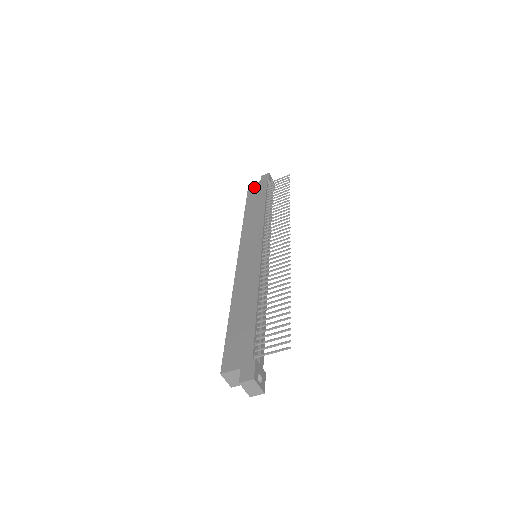
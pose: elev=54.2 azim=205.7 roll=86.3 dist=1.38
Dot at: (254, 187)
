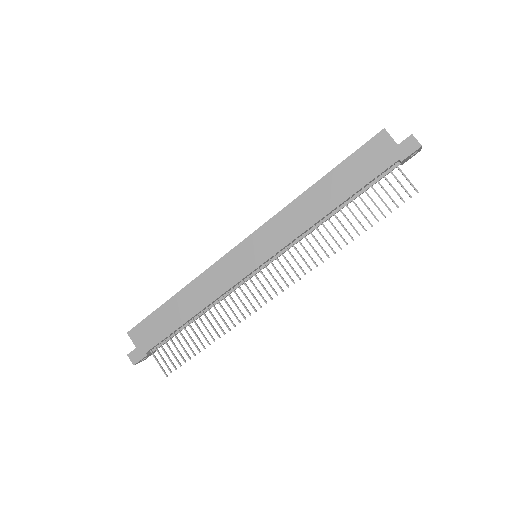
Dot at: (379, 147)
